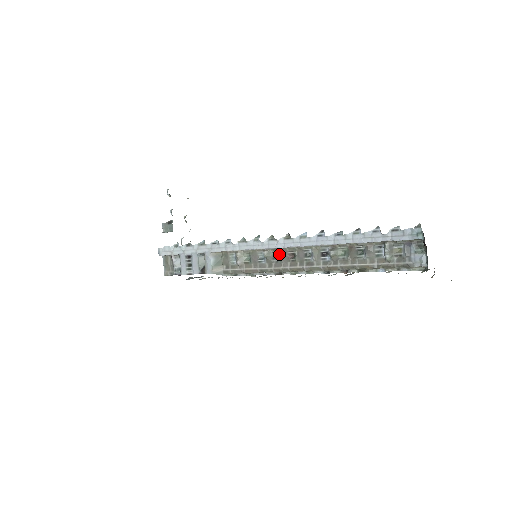
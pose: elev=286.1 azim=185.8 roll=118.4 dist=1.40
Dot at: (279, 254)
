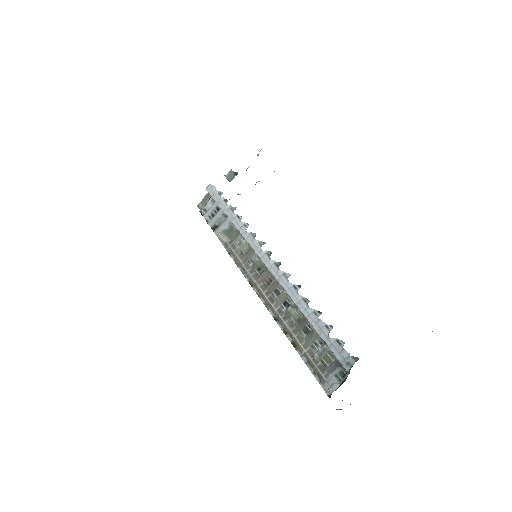
Dot at: (264, 270)
